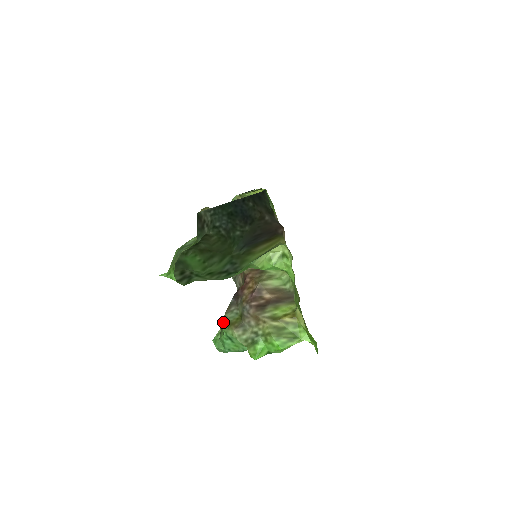
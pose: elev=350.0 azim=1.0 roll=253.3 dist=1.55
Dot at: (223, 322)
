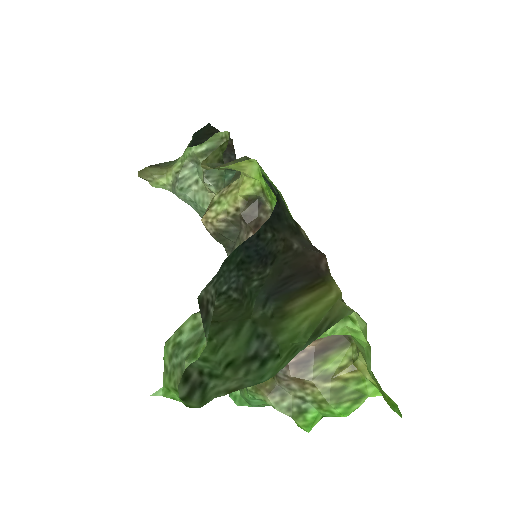
Dot at: occluded
